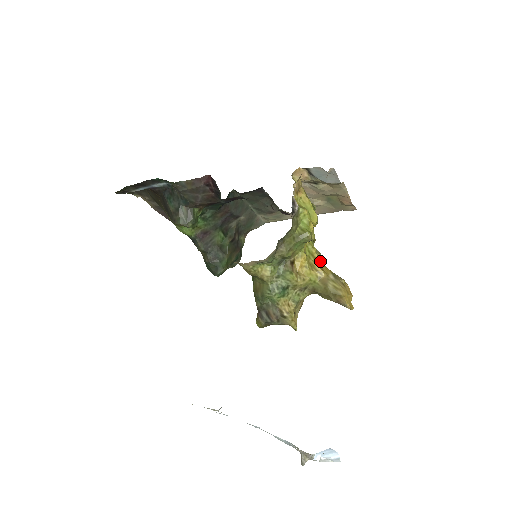
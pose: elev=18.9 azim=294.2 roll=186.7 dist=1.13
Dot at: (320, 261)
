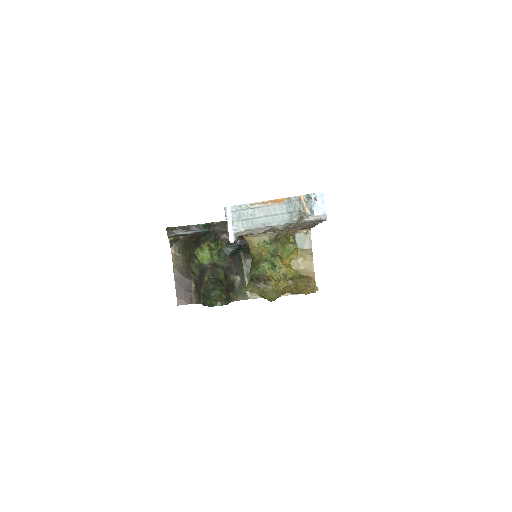
Dot at: occluded
